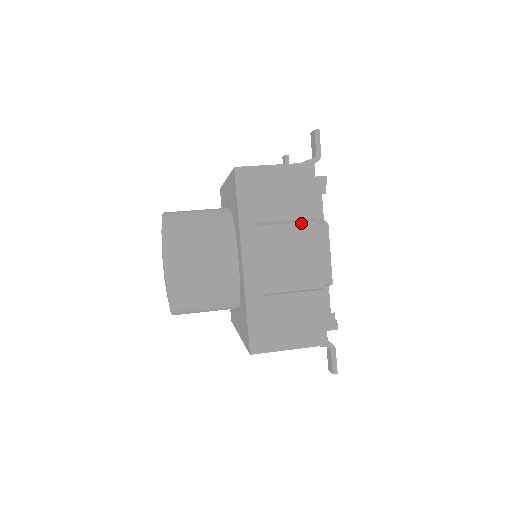
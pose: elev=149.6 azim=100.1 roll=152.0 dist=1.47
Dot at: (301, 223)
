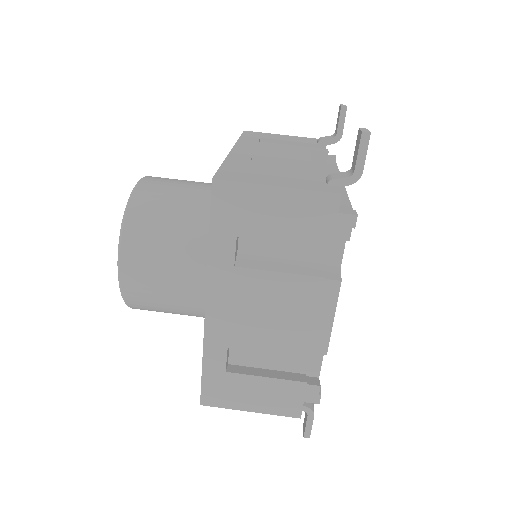
Dot at: (299, 275)
